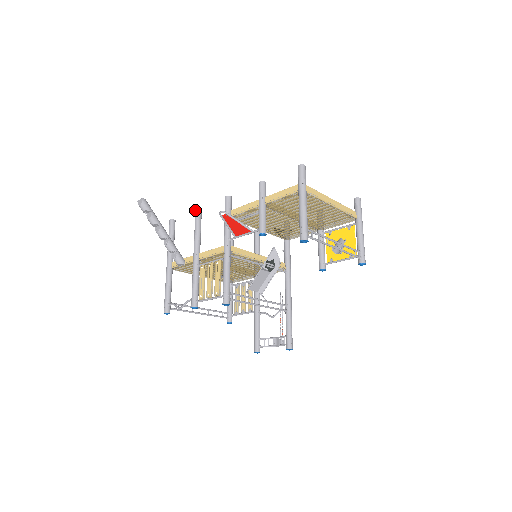
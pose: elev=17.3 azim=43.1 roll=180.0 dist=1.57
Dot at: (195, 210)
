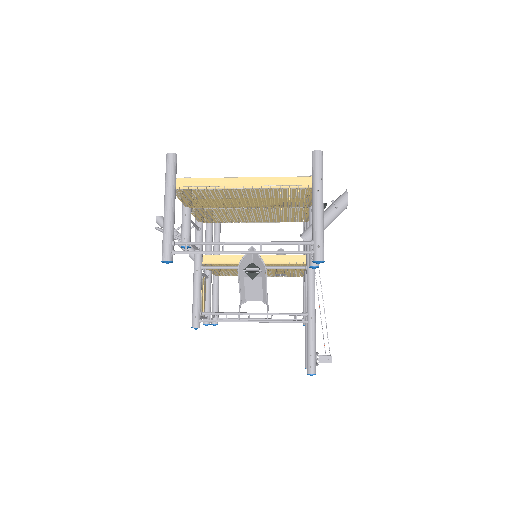
Dot at: occluded
